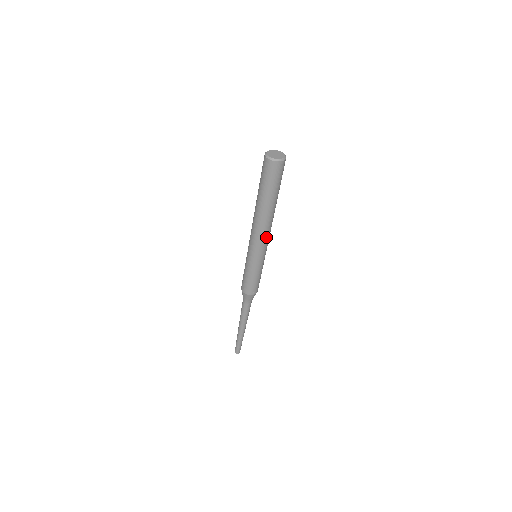
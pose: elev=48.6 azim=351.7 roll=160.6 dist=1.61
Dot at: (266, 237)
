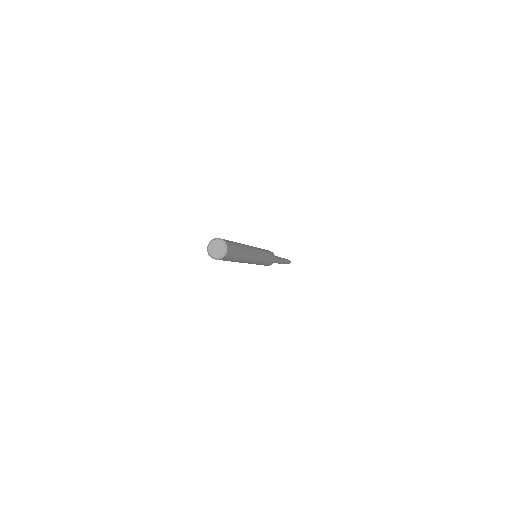
Dot at: occluded
